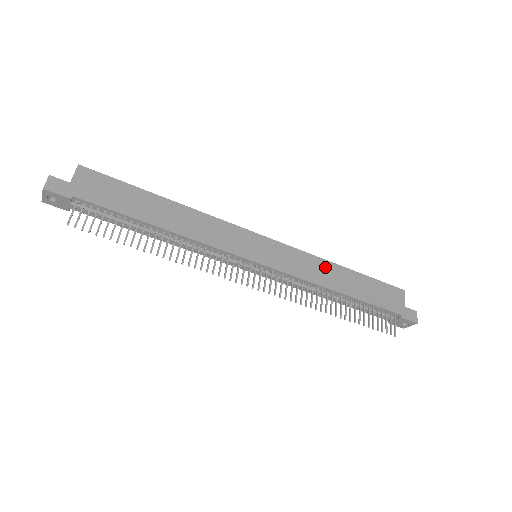
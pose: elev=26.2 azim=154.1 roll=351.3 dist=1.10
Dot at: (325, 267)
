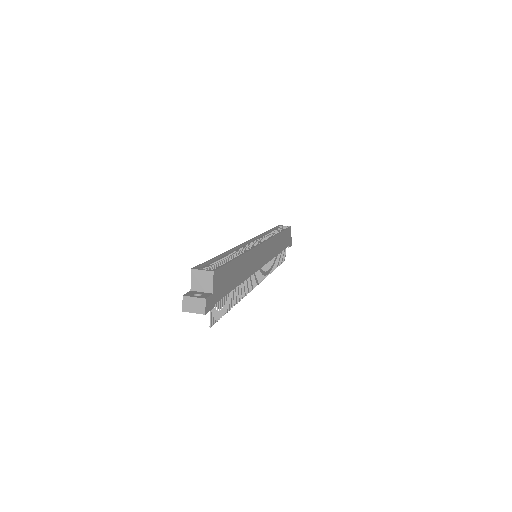
Dot at: (277, 241)
